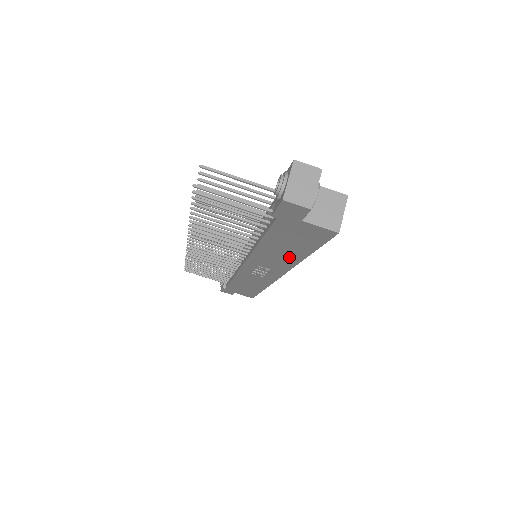
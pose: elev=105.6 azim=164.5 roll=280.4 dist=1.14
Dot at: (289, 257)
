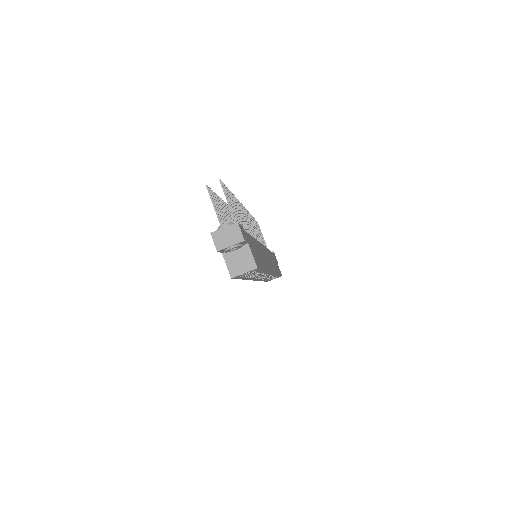
Dot at: occluded
